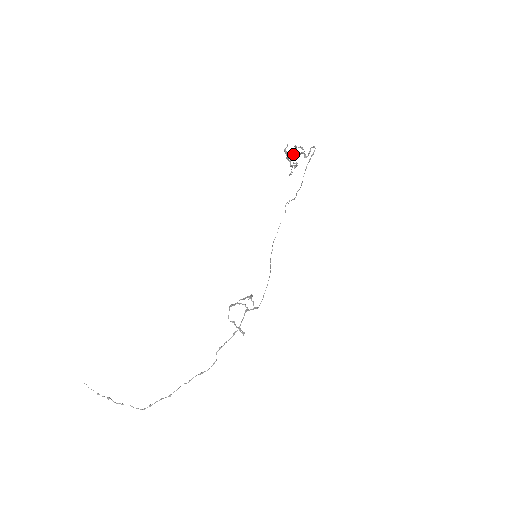
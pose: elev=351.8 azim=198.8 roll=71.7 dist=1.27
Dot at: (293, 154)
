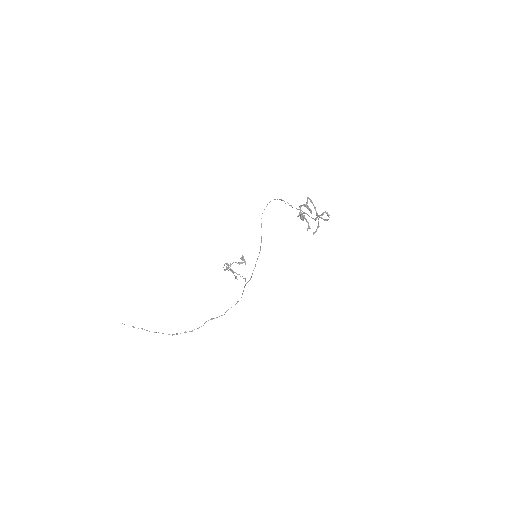
Dot at: (305, 205)
